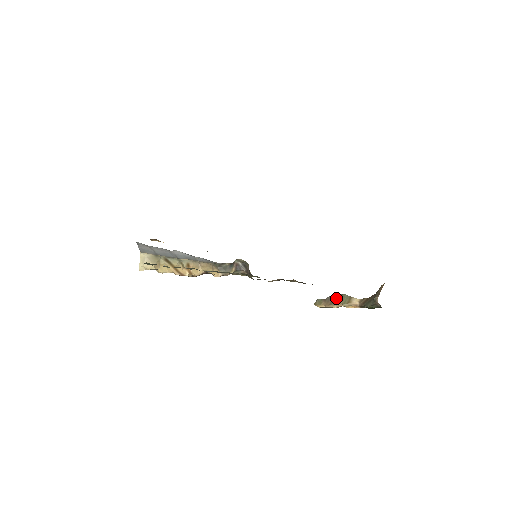
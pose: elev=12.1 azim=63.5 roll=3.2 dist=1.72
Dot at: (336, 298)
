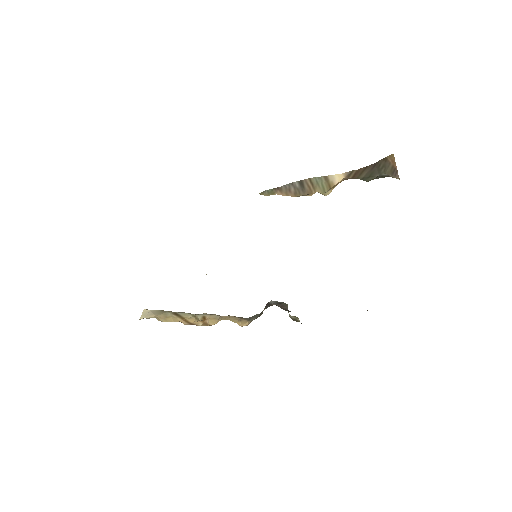
Dot at: (303, 187)
